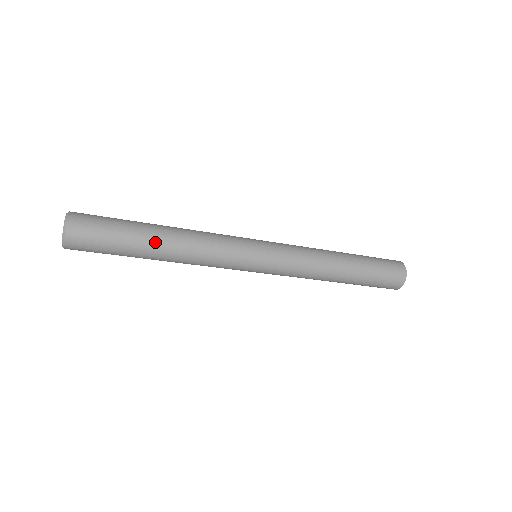
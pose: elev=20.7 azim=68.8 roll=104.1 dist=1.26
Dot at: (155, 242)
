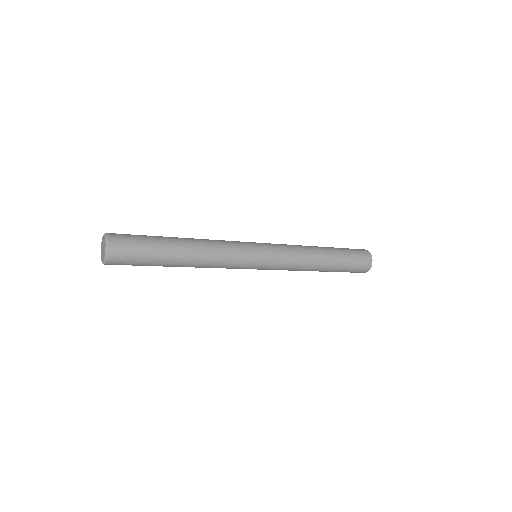
Dot at: (179, 244)
